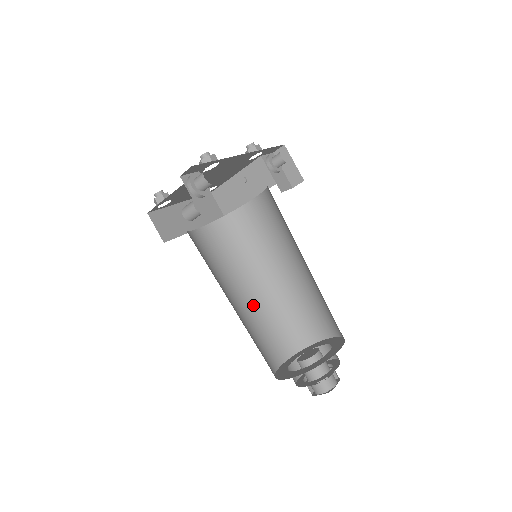
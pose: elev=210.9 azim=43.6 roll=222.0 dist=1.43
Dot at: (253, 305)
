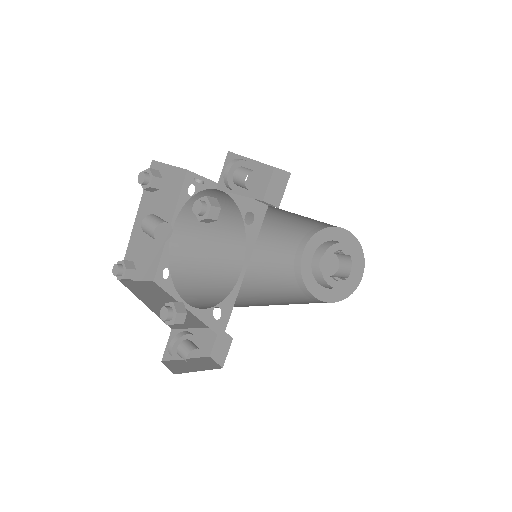
Dot at: (262, 234)
